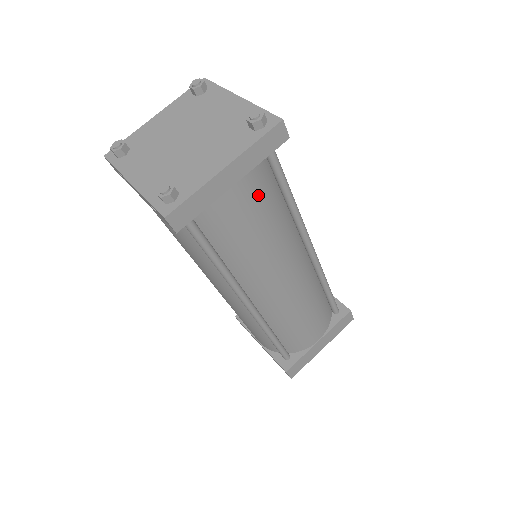
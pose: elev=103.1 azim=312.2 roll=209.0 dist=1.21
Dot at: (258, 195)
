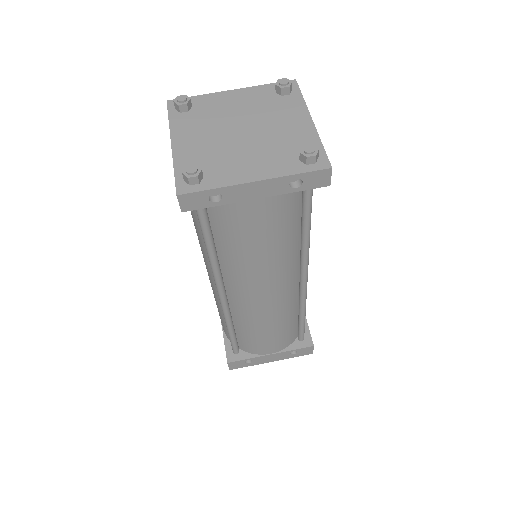
Dot at: occluded
